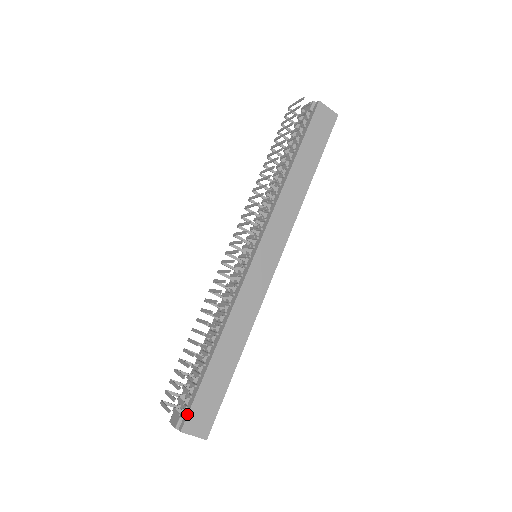
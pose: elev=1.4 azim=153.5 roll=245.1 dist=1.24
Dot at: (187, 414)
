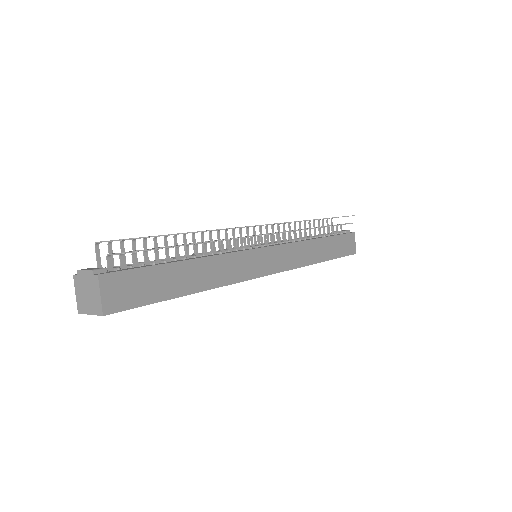
Dot at: (119, 270)
